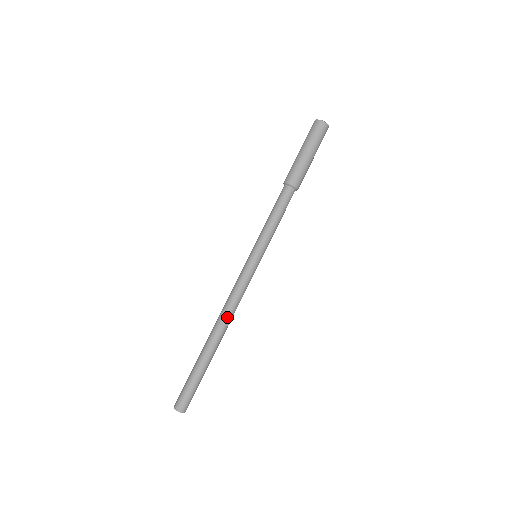
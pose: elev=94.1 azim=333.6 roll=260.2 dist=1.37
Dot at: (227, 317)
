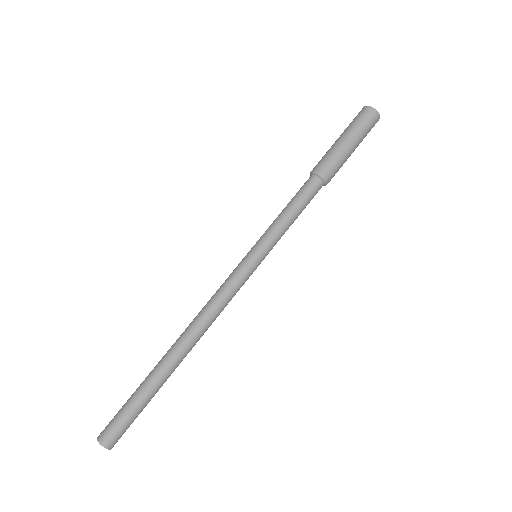
Dot at: (195, 323)
